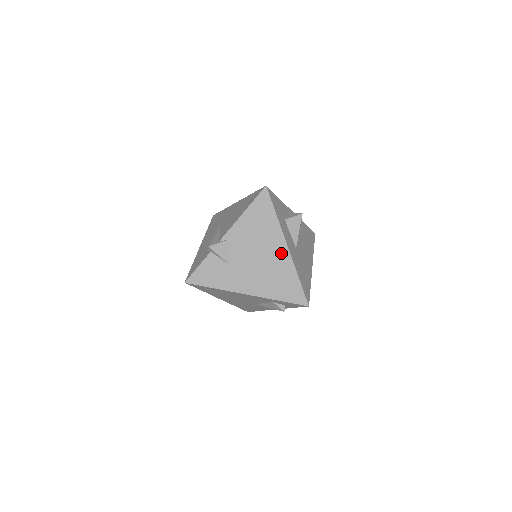
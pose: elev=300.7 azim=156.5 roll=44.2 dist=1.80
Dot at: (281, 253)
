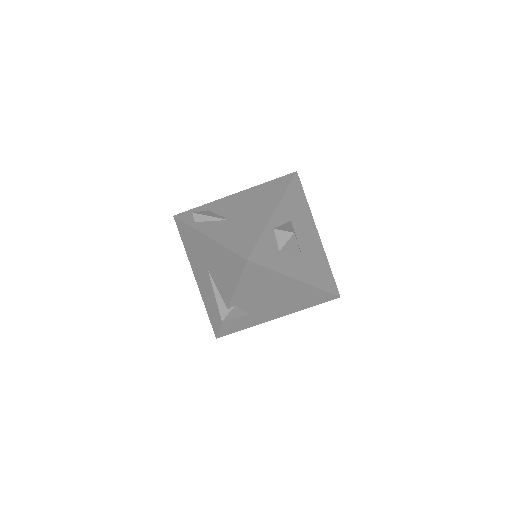
Dot at: (295, 287)
